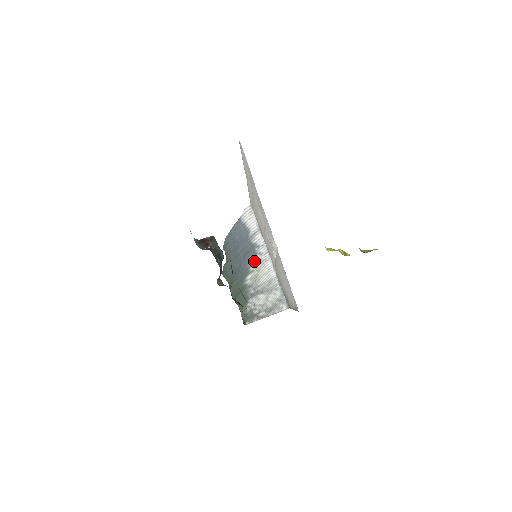
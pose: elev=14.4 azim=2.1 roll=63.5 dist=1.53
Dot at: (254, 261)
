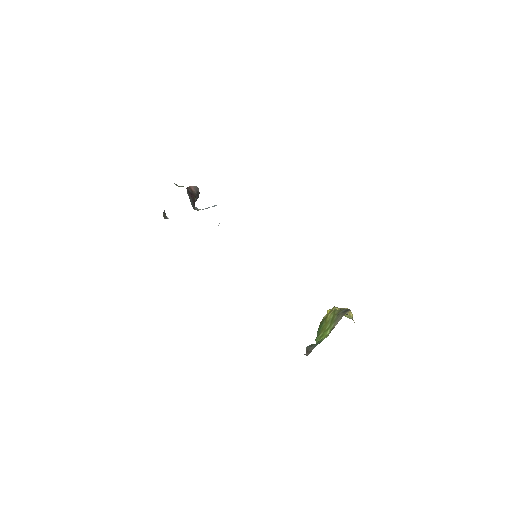
Dot at: occluded
